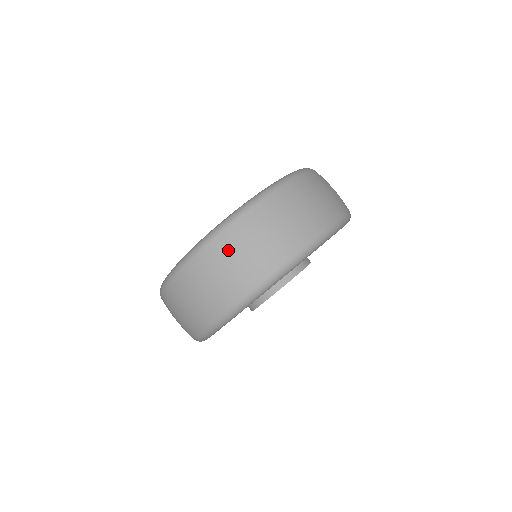
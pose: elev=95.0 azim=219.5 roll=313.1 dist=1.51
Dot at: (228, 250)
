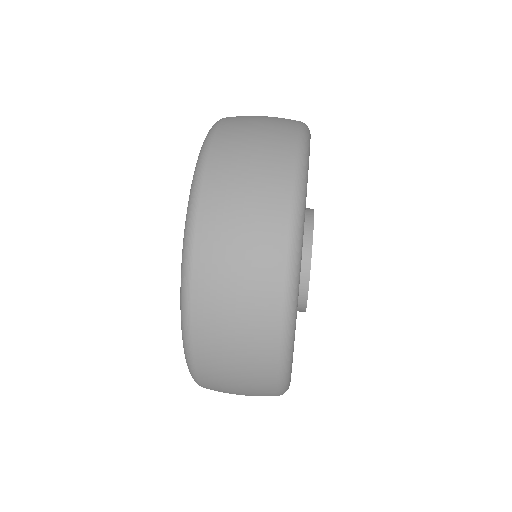
Dot at: (241, 123)
